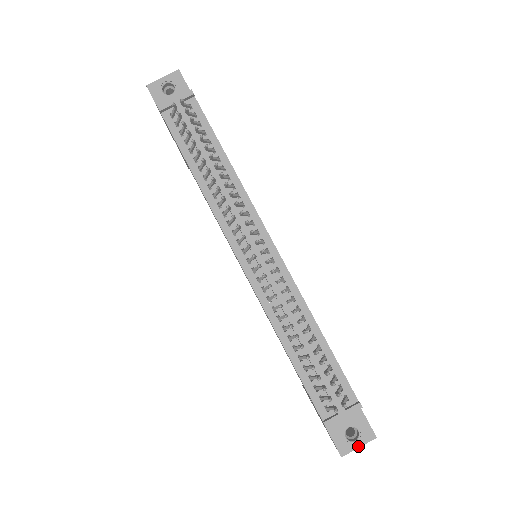
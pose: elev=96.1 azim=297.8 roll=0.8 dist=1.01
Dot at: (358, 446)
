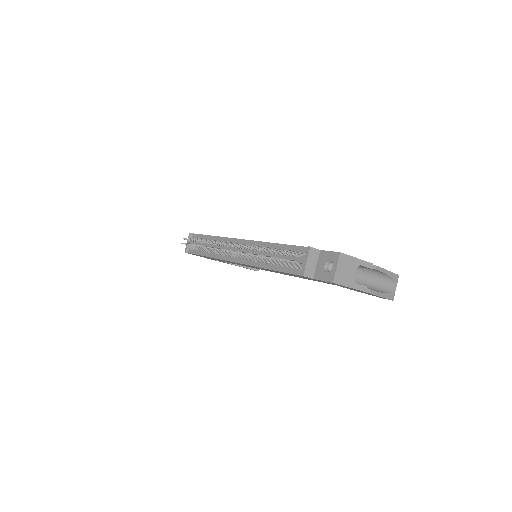
Dot at: (335, 268)
